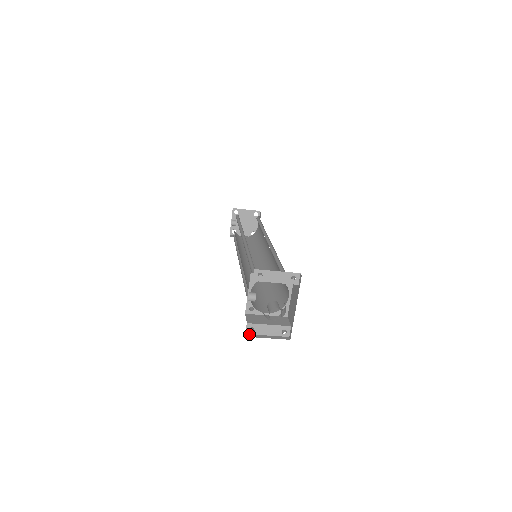
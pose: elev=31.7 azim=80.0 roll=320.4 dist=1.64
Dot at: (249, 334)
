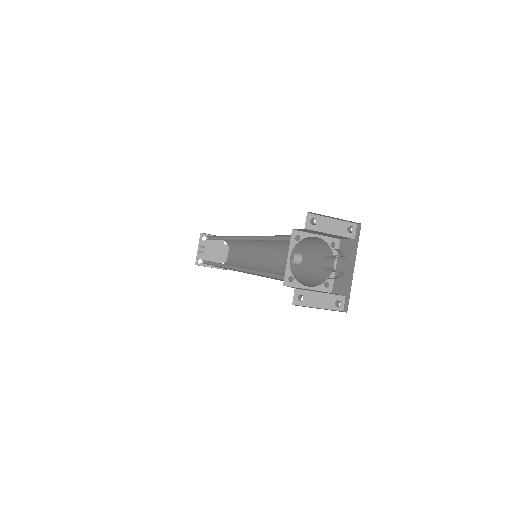
Dot at: (297, 305)
